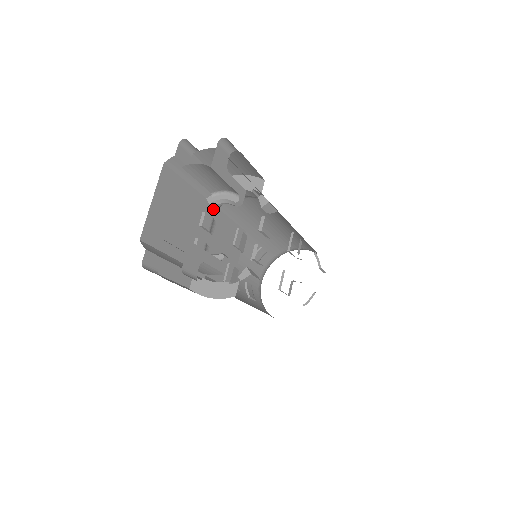
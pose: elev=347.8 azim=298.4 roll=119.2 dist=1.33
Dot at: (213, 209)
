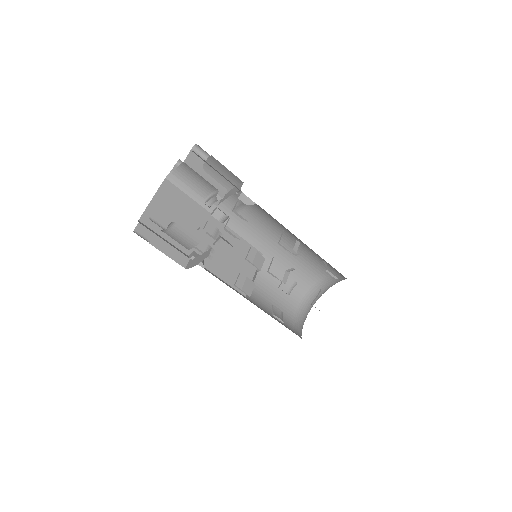
Dot at: (219, 224)
